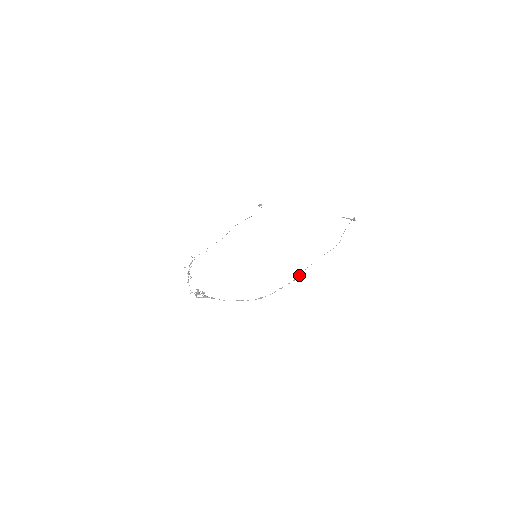
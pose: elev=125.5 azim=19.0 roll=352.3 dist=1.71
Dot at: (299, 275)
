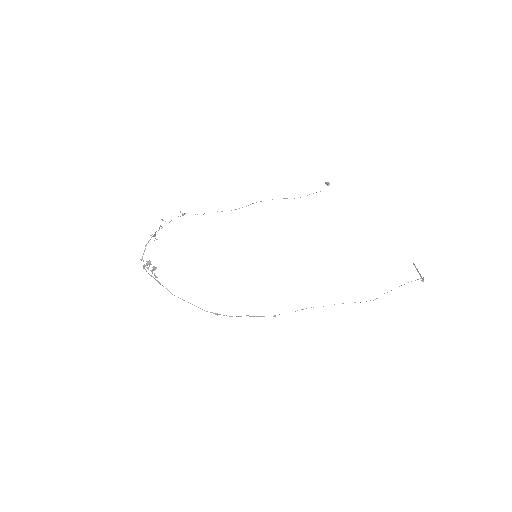
Dot at: occluded
